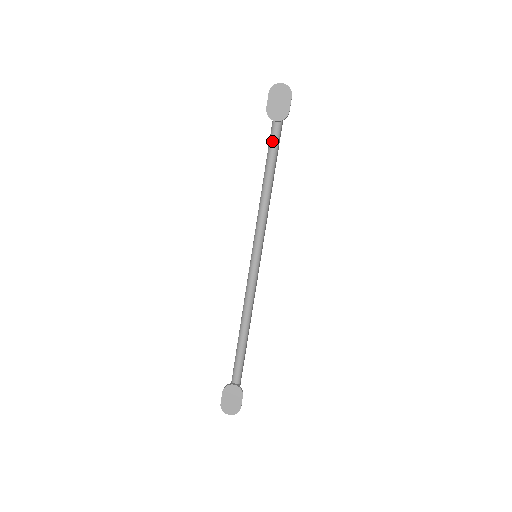
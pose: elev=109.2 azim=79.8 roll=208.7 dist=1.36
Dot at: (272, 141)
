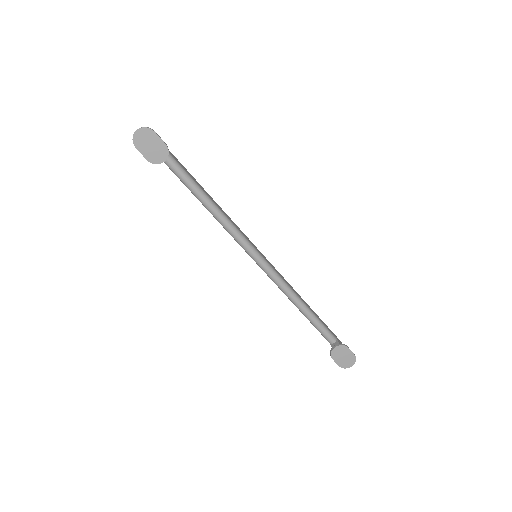
Dot at: (177, 173)
